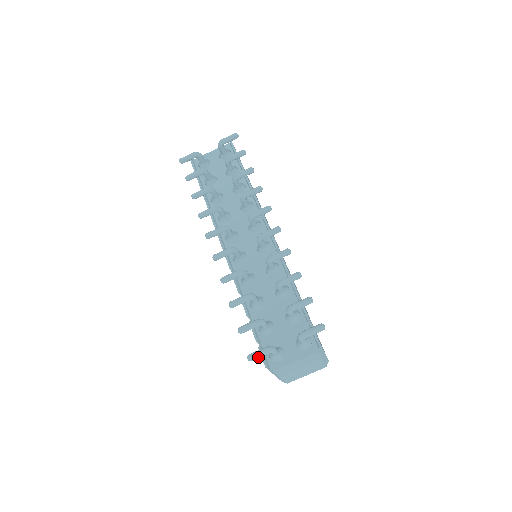
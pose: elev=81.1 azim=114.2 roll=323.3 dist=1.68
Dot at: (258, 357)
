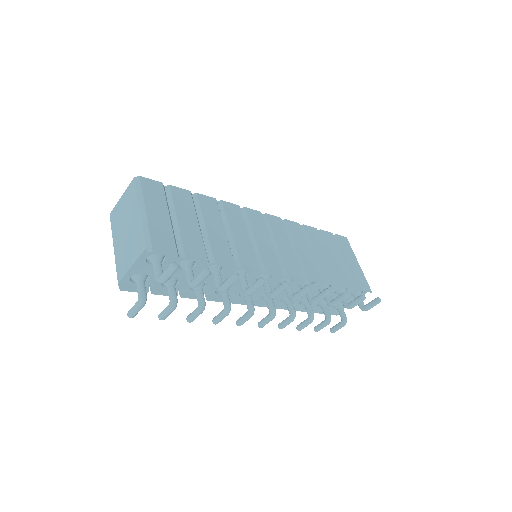
Dot at: occluded
